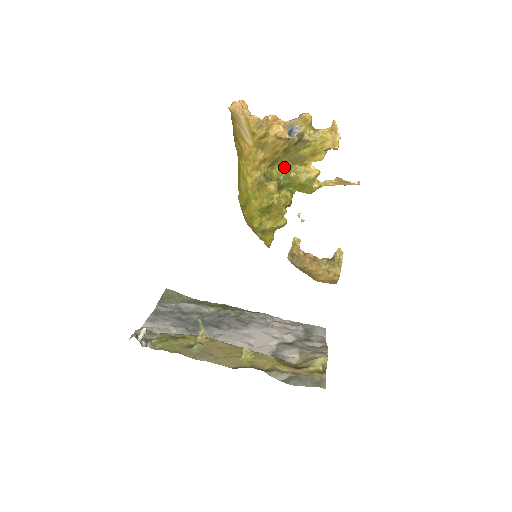
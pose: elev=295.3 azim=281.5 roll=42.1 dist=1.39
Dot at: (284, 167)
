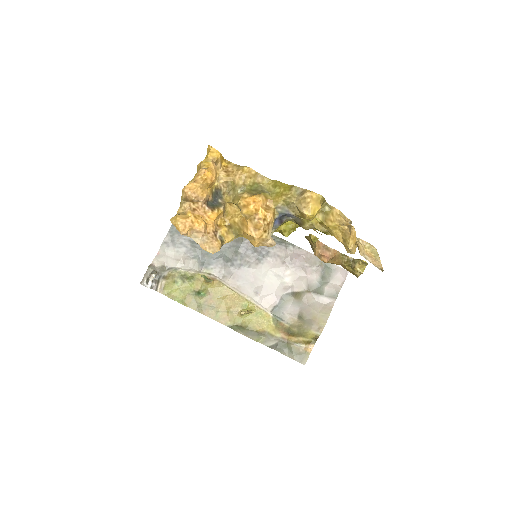
Dot at: occluded
